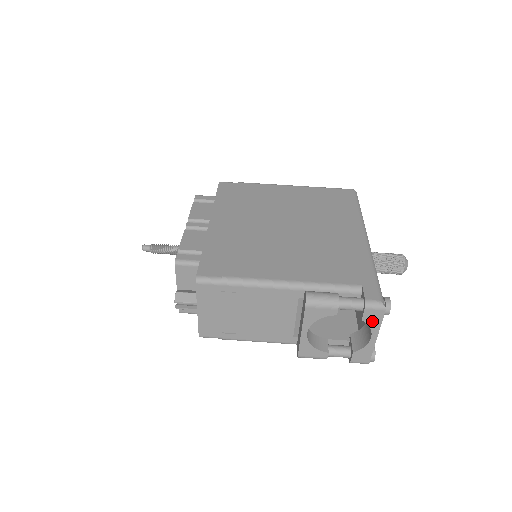
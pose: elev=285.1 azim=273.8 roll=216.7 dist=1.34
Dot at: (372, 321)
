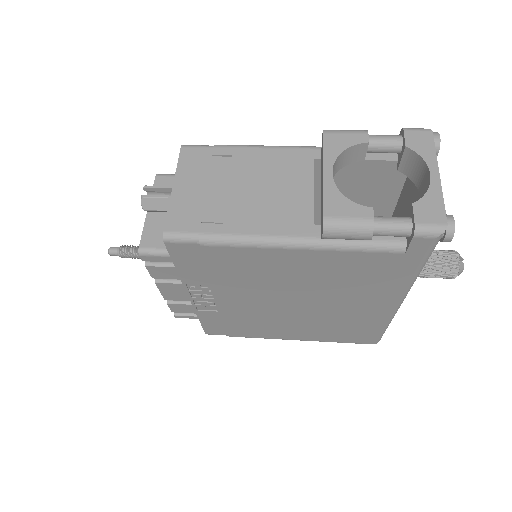
Dot at: (421, 148)
